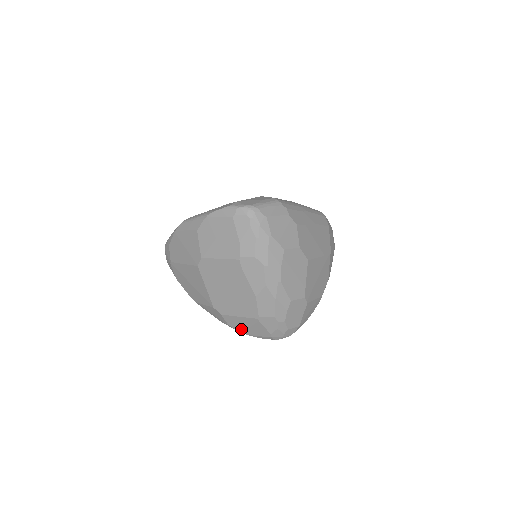
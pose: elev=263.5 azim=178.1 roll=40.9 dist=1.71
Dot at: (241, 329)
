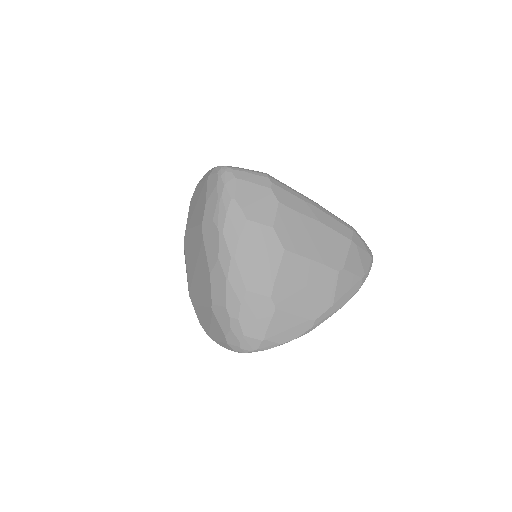
Dot at: (207, 329)
